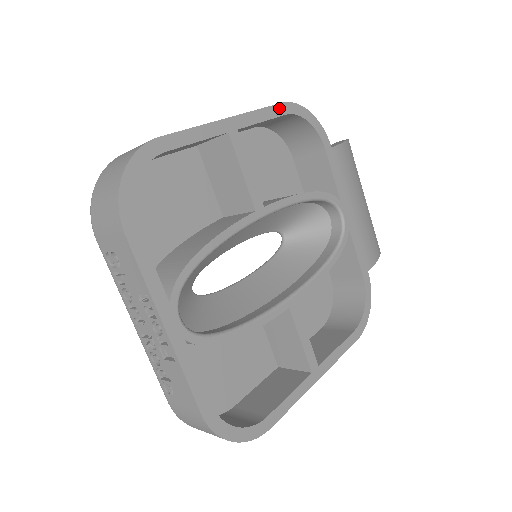
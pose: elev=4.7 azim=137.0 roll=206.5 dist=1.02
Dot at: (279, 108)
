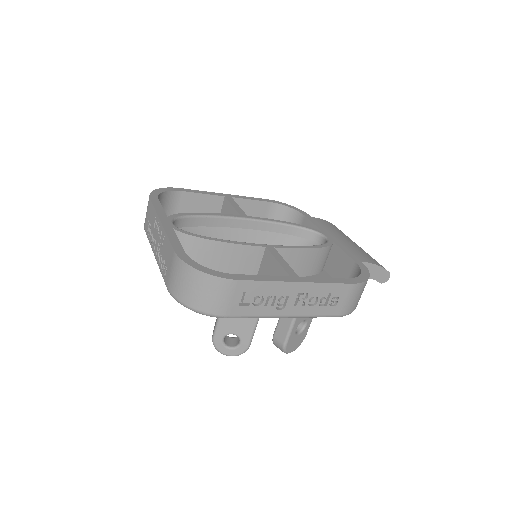
Dot at: (264, 200)
